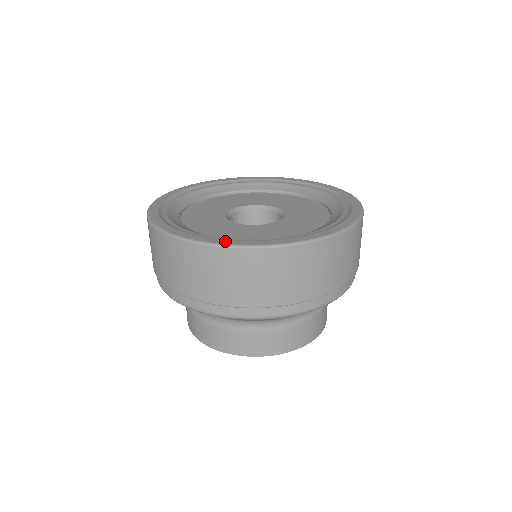
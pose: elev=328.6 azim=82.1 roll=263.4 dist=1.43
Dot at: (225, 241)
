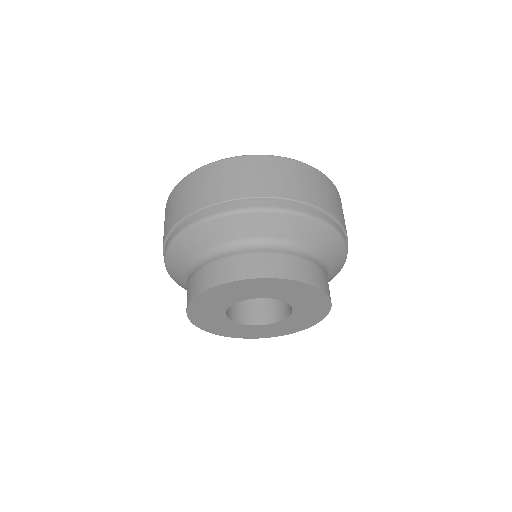
Dot at: occluded
